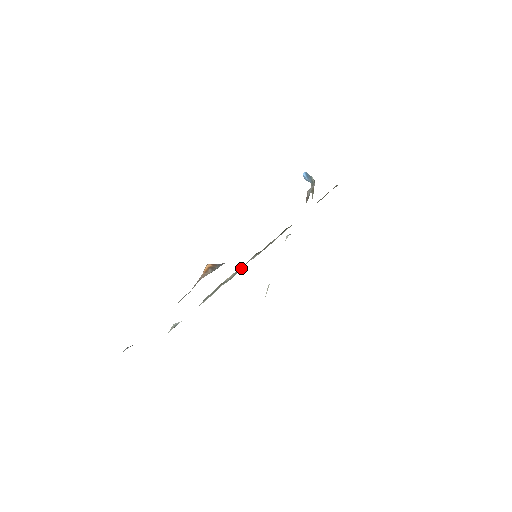
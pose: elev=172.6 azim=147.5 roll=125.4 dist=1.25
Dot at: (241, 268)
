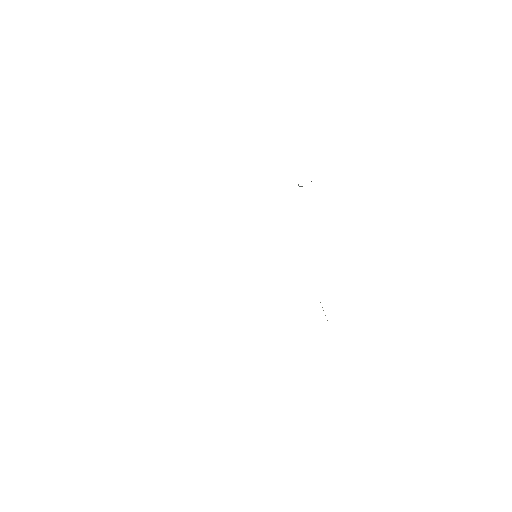
Dot at: occluded
